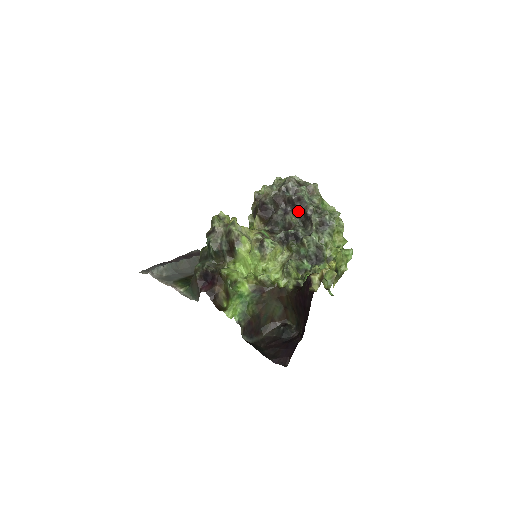
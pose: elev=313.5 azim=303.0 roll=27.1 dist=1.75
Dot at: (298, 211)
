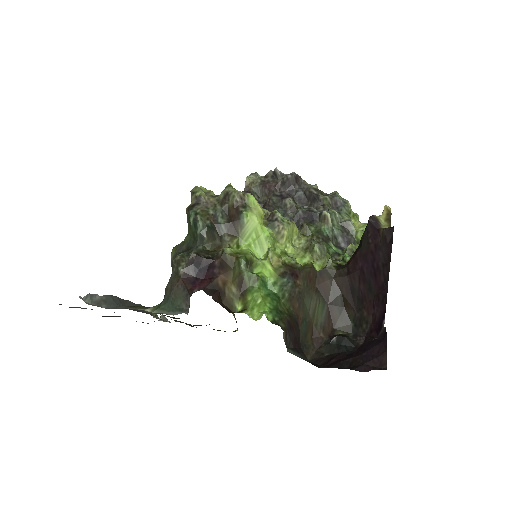
Dot at: (298, 195)
